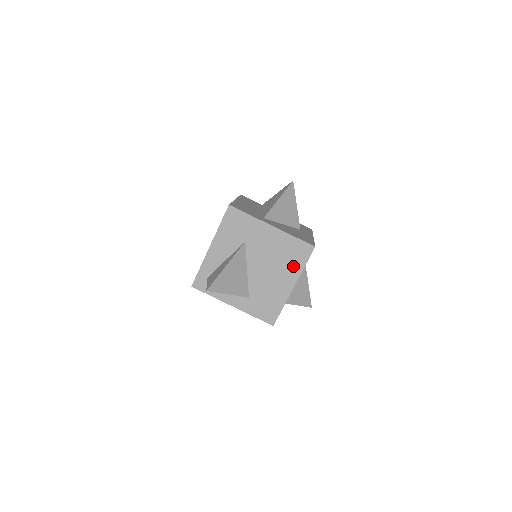
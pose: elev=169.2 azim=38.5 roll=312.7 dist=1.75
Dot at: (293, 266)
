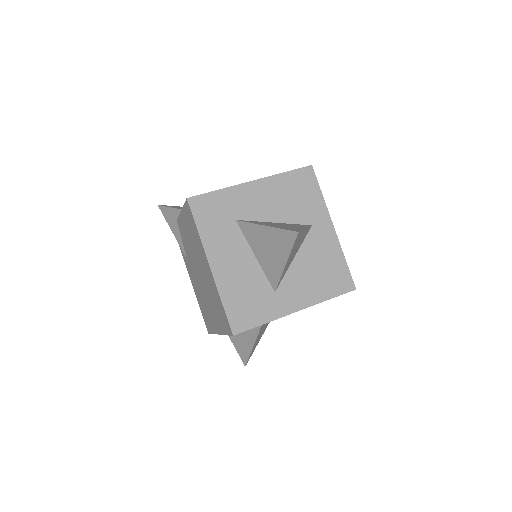
Dot at: occluded
